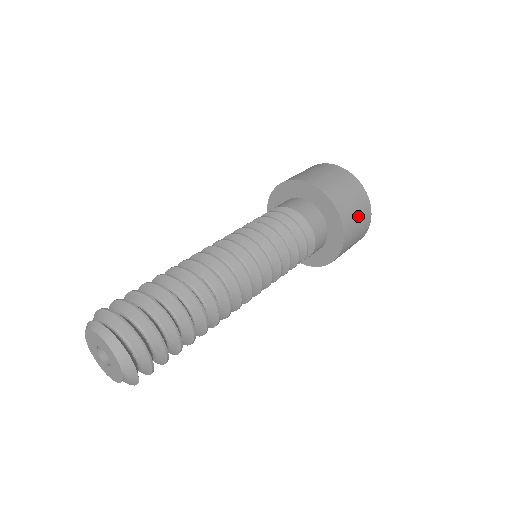
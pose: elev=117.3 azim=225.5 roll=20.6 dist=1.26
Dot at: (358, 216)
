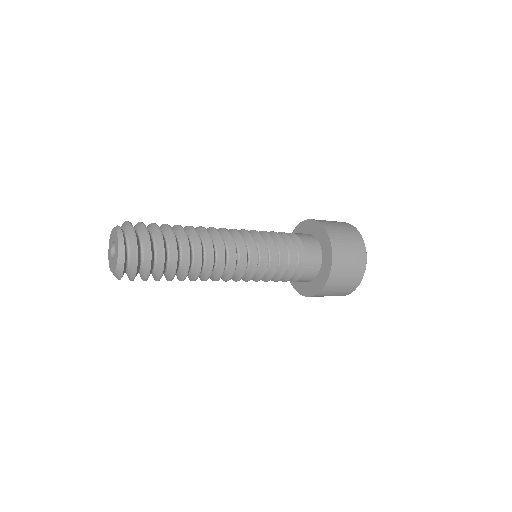
Dot at: (333, 295)
